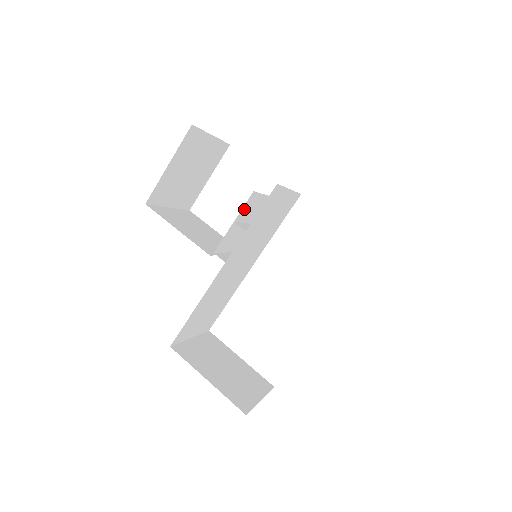
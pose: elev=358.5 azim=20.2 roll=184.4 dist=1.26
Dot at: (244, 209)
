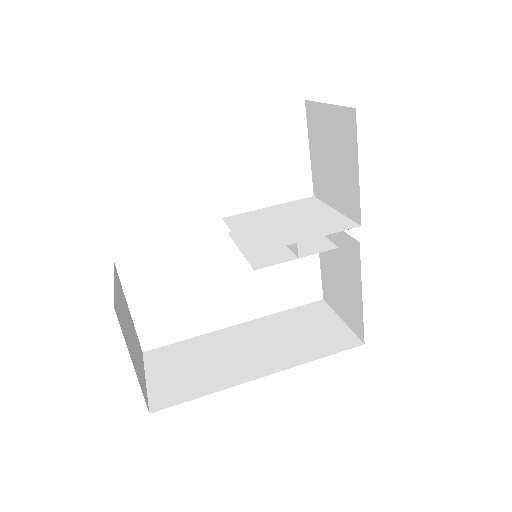
Dot at: (311, 233)
